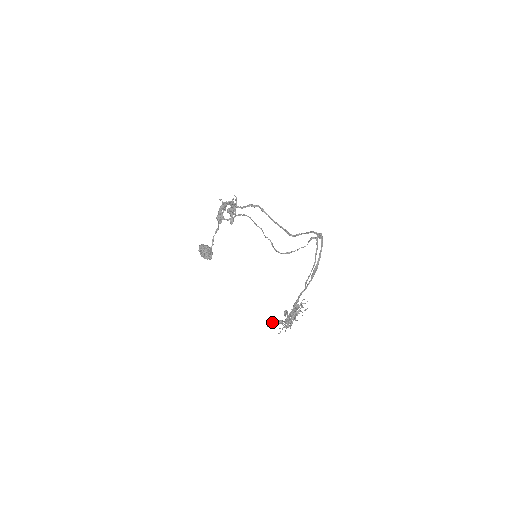
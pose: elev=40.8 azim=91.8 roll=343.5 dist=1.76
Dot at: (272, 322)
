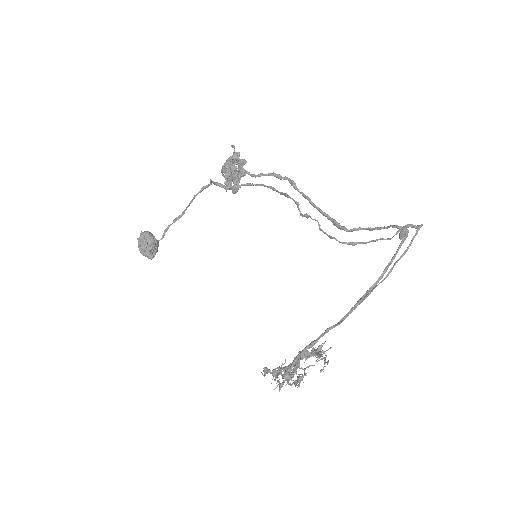
Dot at: (267, 368)
